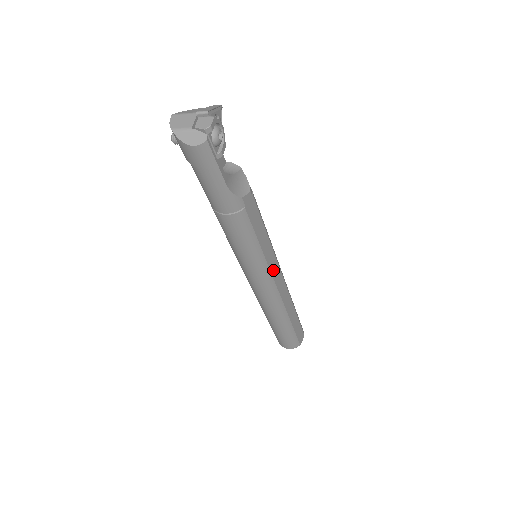
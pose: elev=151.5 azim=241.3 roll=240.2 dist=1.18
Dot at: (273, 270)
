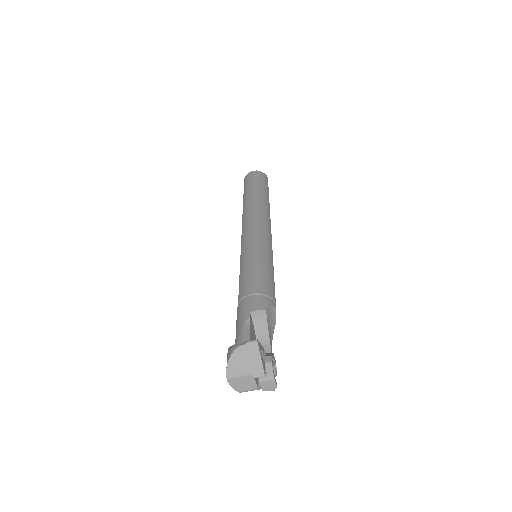
Dot at: occluded
